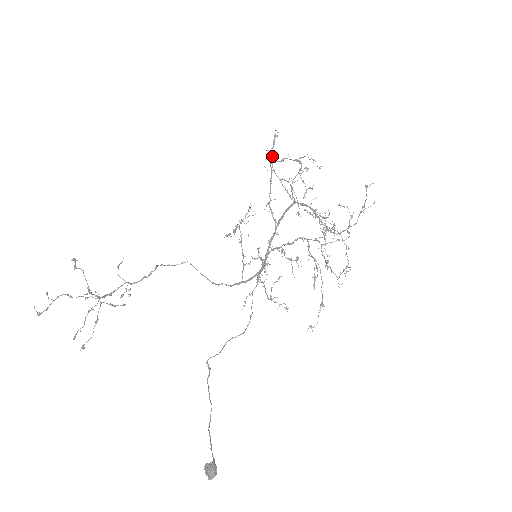
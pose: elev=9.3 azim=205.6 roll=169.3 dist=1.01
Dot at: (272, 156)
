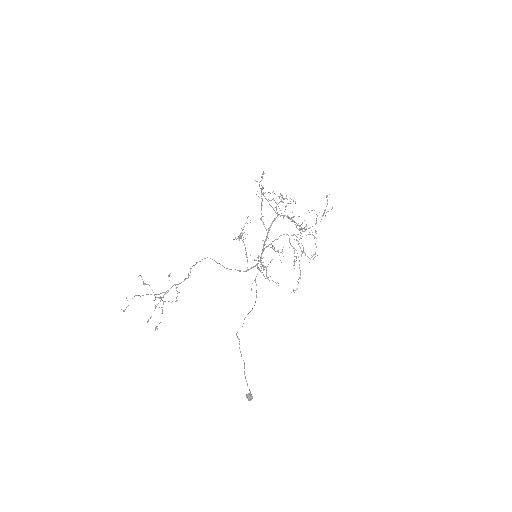
Dot at: occluded
